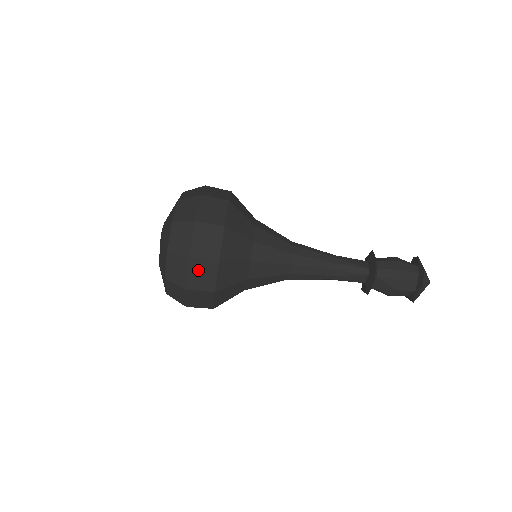
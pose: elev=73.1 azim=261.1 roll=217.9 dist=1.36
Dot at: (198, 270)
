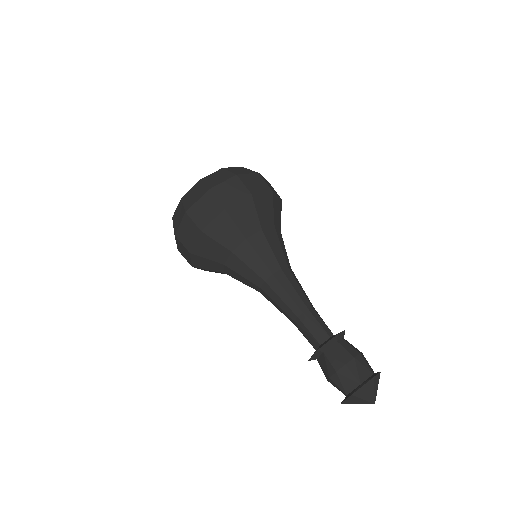
Dot at: (232, 186)
